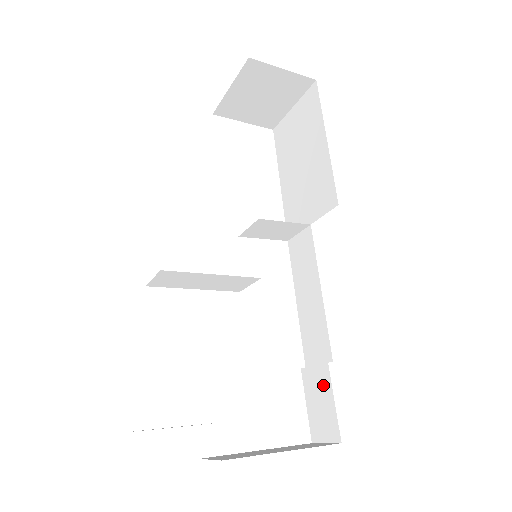
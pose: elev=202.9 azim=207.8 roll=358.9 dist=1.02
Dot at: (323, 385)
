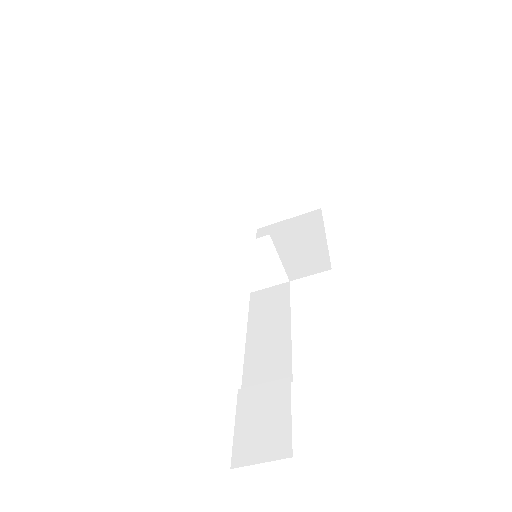
Dot at: (275, 400)
